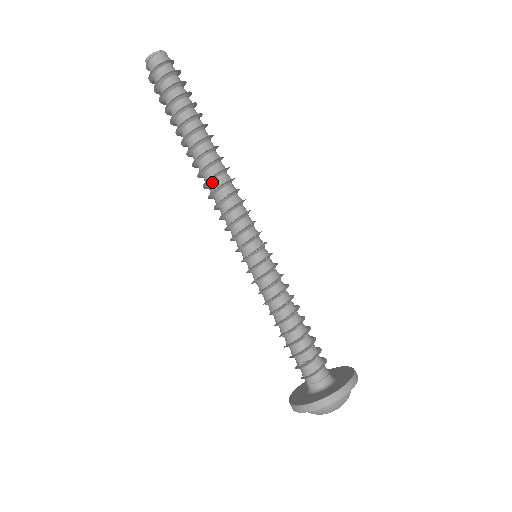
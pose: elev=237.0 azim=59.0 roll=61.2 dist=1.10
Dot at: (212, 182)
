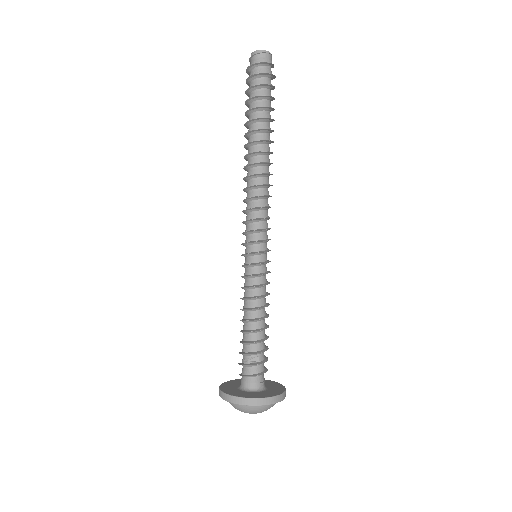
Dot at: (257, 178)
